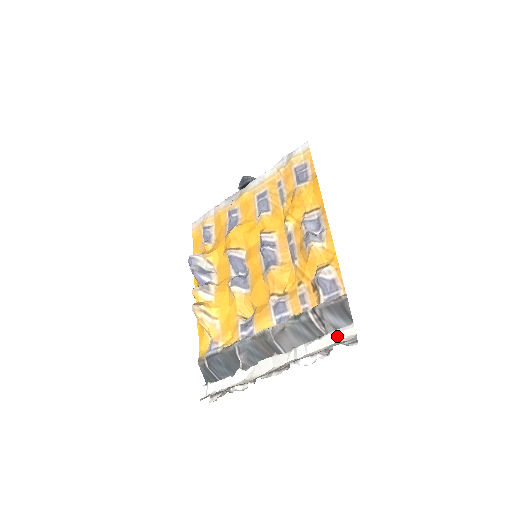
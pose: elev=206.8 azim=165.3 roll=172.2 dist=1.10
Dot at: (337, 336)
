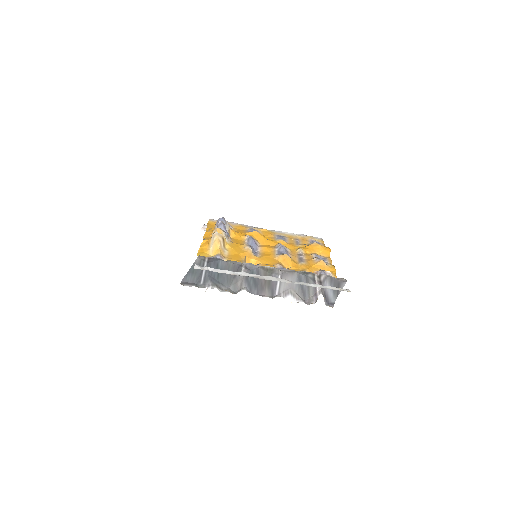
Dot at: (337, 288)
